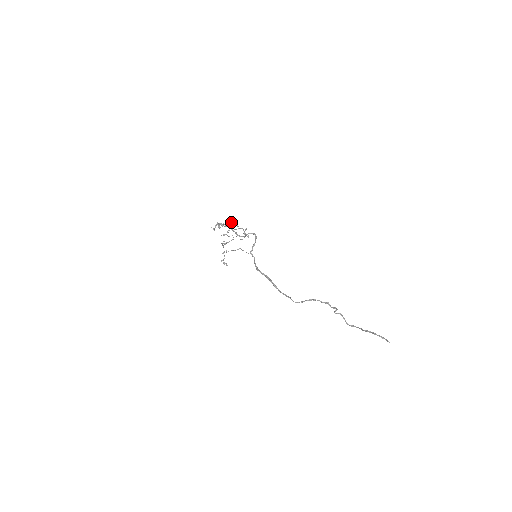
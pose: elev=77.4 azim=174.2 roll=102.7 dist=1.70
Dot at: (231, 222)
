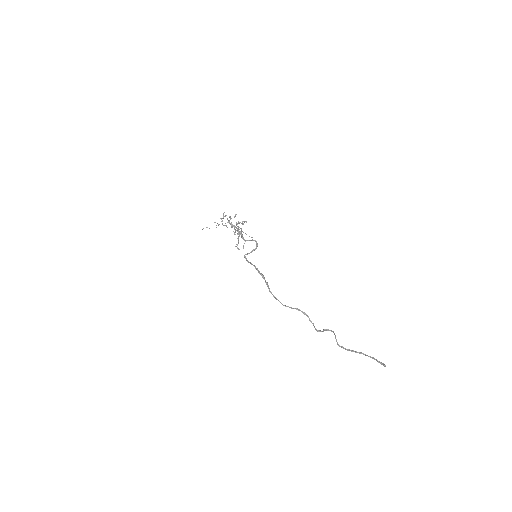
Dot at: occluded
